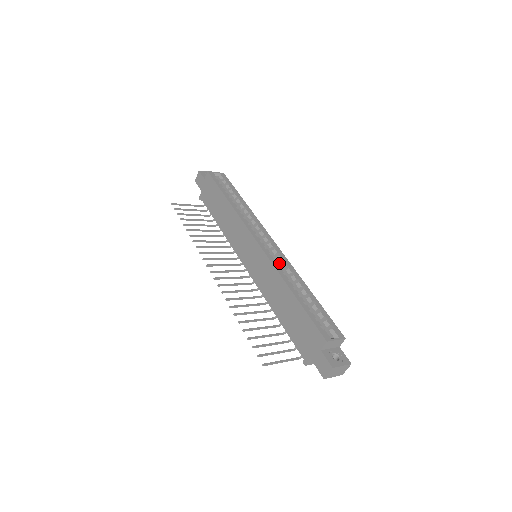
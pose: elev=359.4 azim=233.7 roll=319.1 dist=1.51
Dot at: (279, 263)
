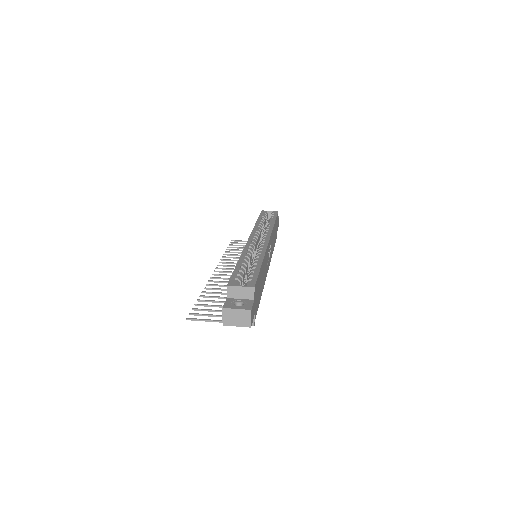
Dot at: occluded
